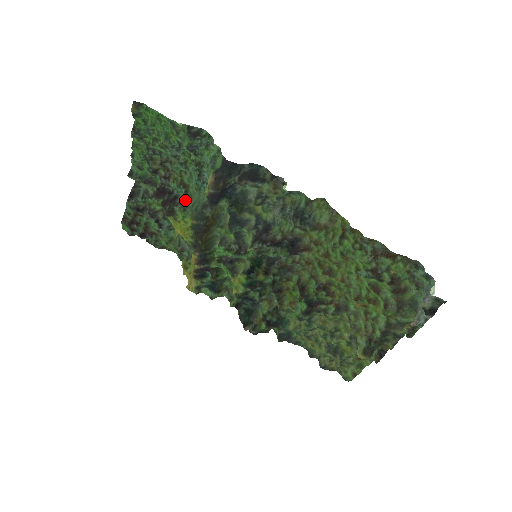
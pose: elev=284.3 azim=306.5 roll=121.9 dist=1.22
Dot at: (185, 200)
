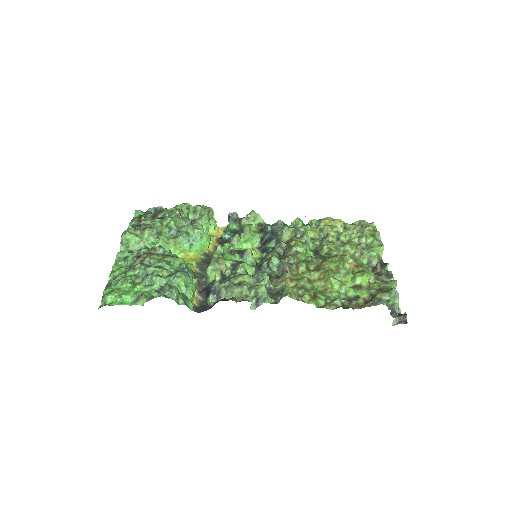
Dot at: (176, 255)
